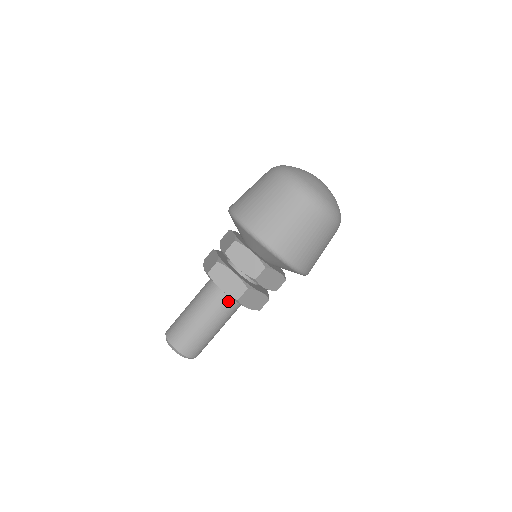
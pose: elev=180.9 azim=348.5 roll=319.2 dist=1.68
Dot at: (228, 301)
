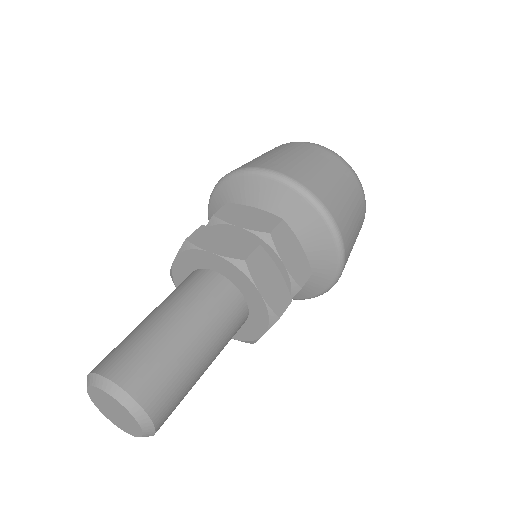
Dot at: (241, 319)
